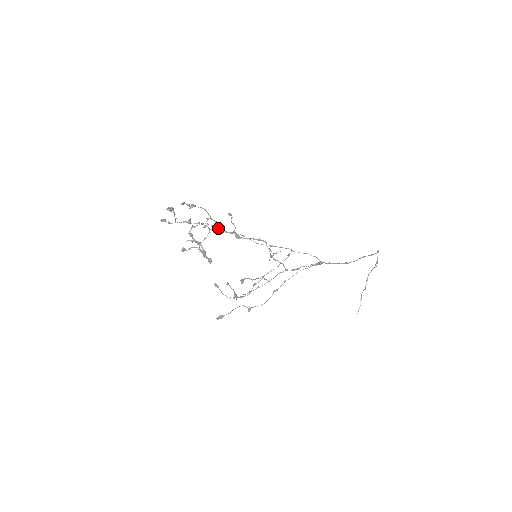
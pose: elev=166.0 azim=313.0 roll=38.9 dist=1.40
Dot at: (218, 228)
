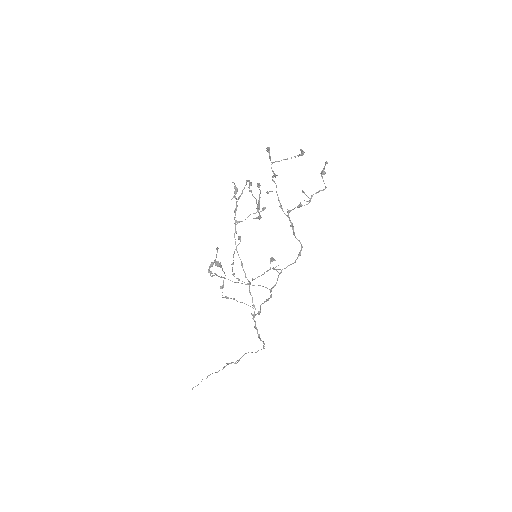
Dot at: (281, 206)
